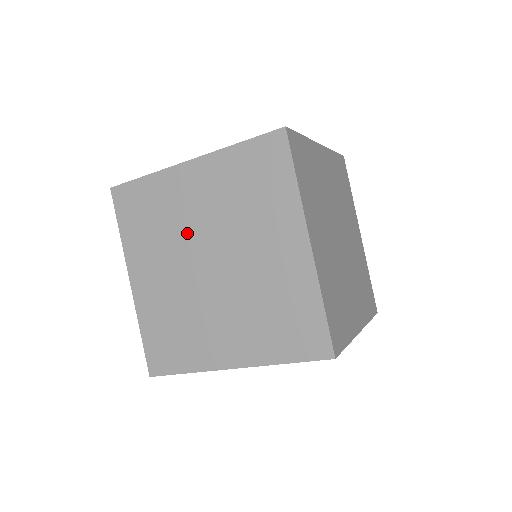
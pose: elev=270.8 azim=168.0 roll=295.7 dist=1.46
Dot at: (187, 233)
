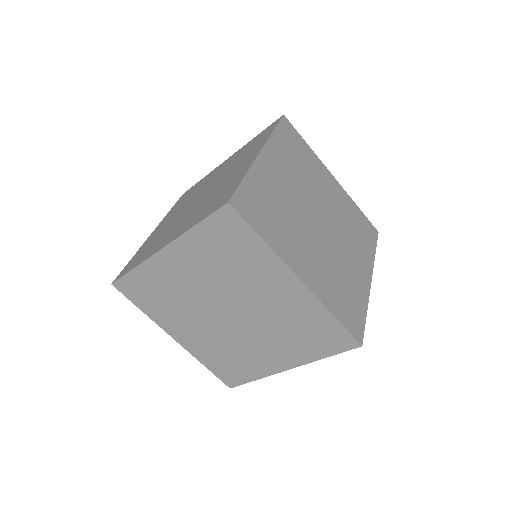
Dot at: occluded
